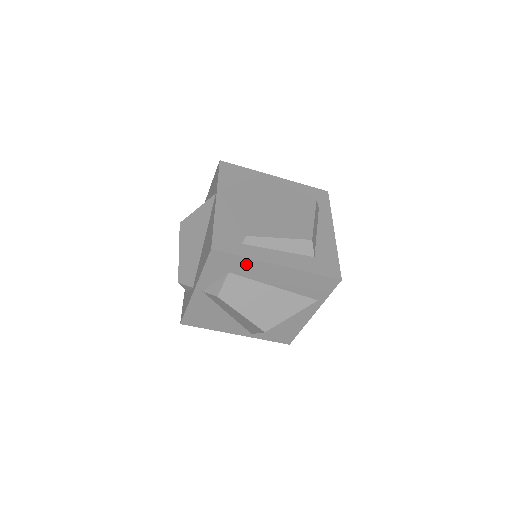
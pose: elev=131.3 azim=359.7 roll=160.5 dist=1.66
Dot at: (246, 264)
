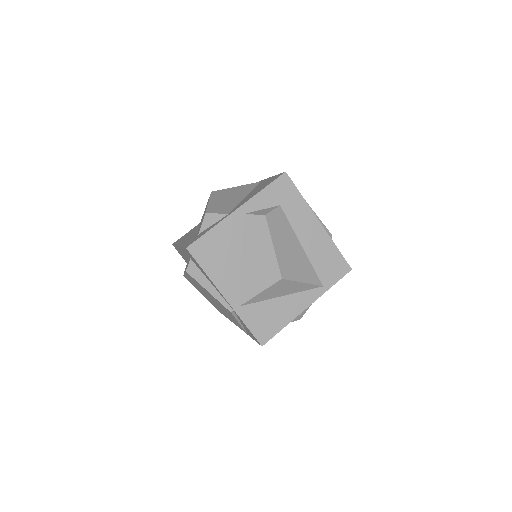
Dot at: (298, 205)
